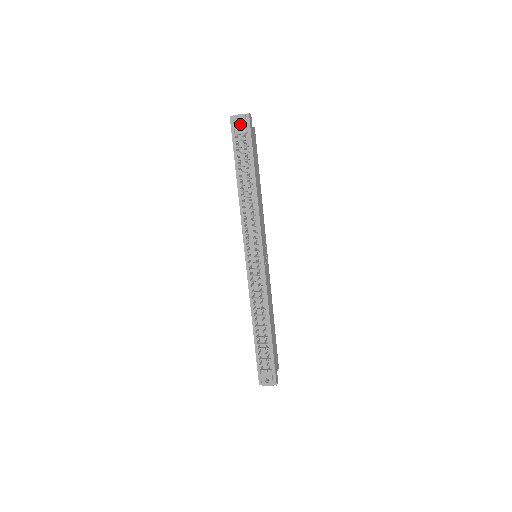
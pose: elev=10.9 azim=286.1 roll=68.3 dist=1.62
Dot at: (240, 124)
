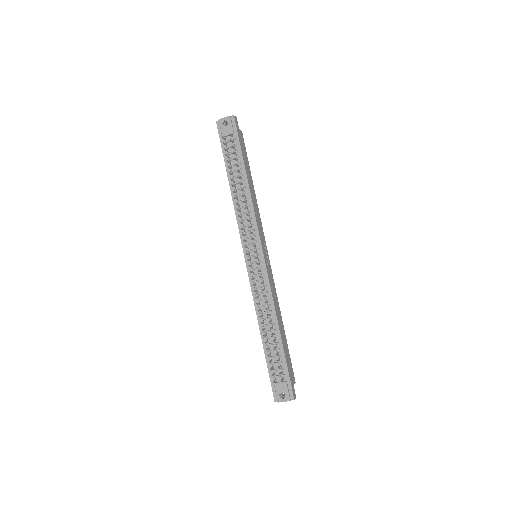
Dot at: (226, 126)
